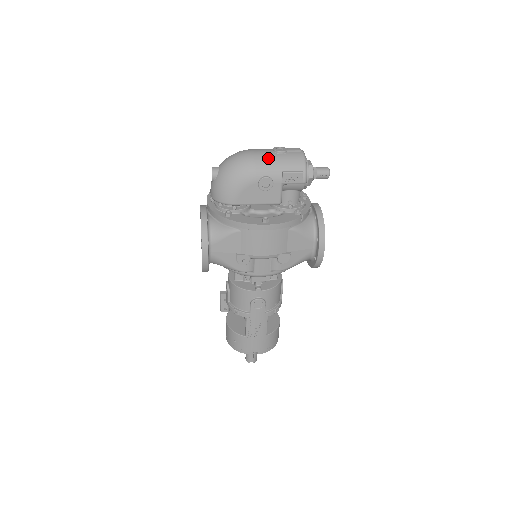
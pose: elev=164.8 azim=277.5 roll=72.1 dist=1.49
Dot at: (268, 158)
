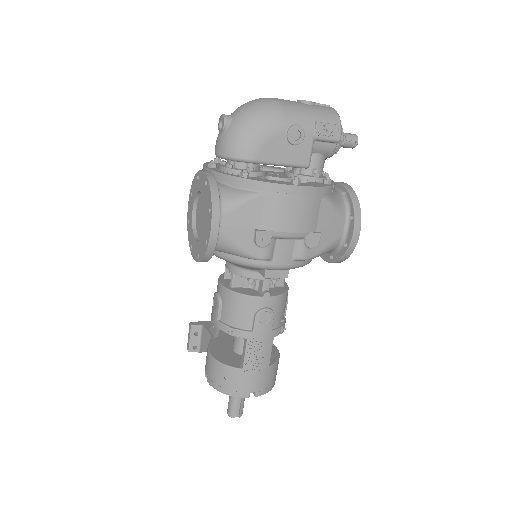
Dot at: (296, 105)
